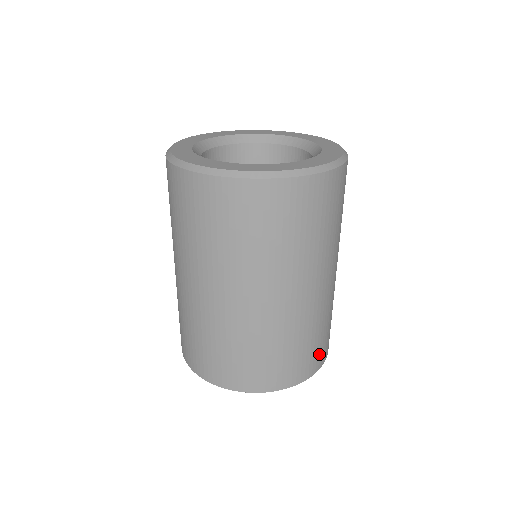
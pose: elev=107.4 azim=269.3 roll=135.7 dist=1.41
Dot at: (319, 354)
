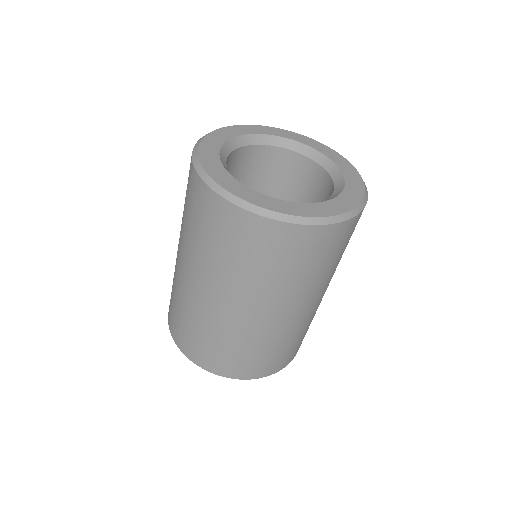
Dot at: (284, 359)
